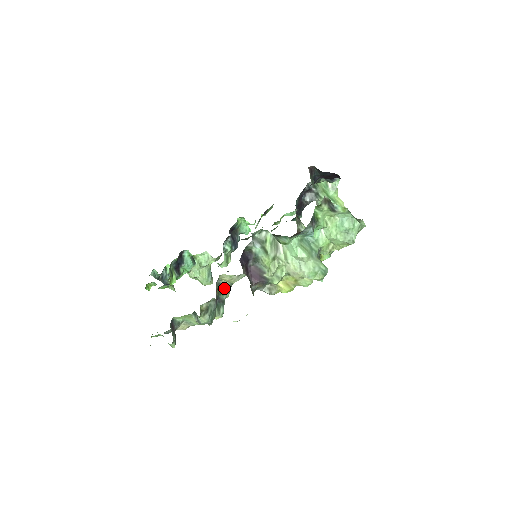
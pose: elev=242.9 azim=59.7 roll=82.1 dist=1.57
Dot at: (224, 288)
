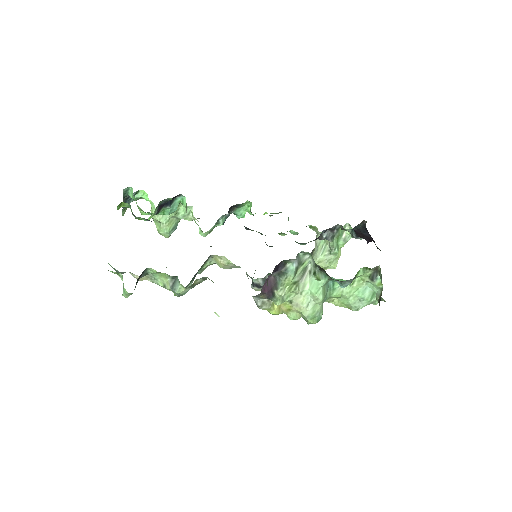
Dot at: (206, 265)
